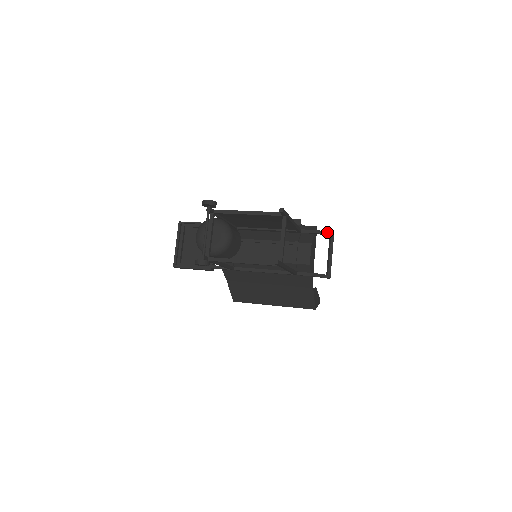
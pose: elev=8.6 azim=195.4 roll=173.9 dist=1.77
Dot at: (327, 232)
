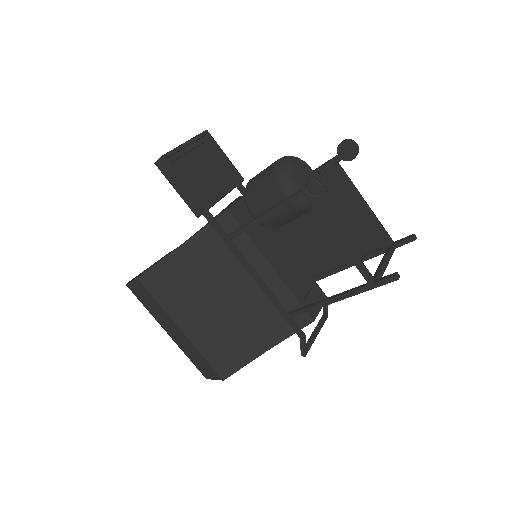
Dot at: occluded
